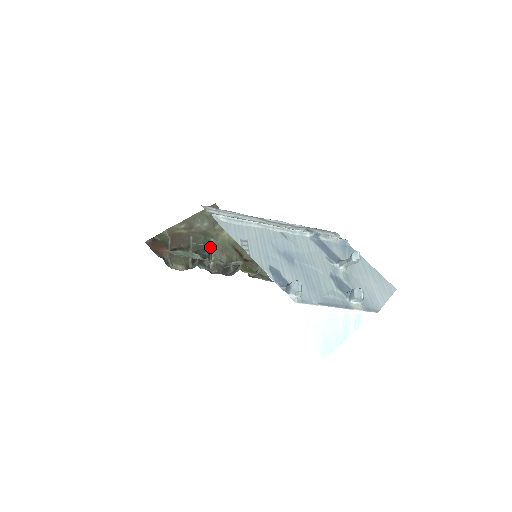
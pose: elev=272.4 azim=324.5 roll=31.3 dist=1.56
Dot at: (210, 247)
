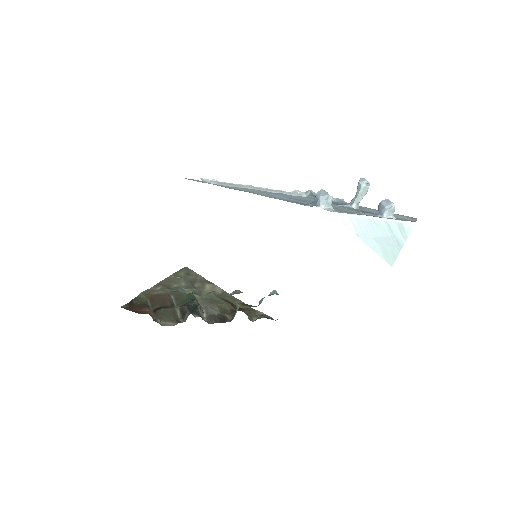
Dot at: occluded
